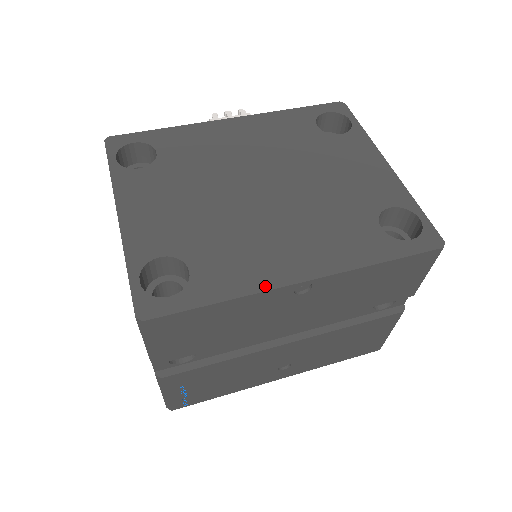
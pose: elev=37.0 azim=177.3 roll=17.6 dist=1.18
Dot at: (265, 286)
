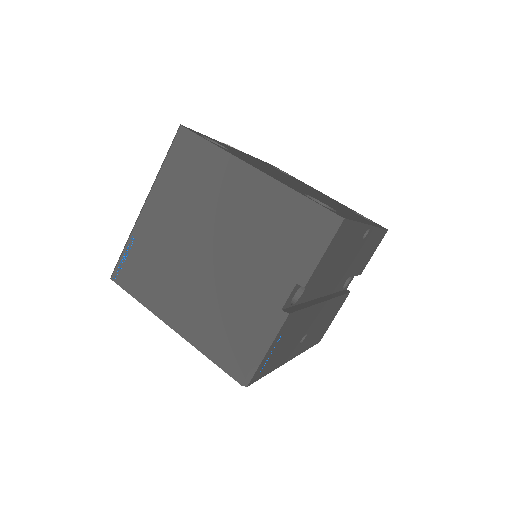
Dot at: (362, 222)
